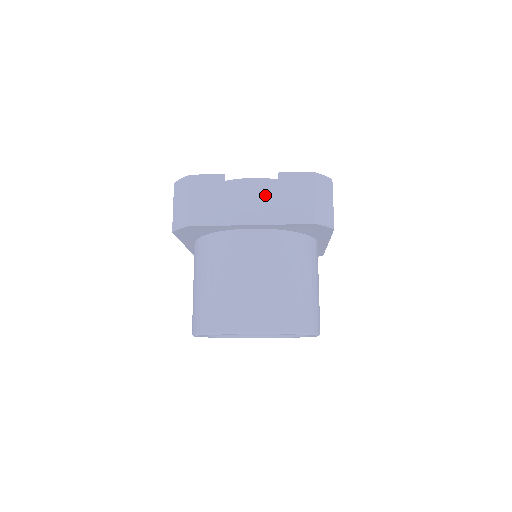
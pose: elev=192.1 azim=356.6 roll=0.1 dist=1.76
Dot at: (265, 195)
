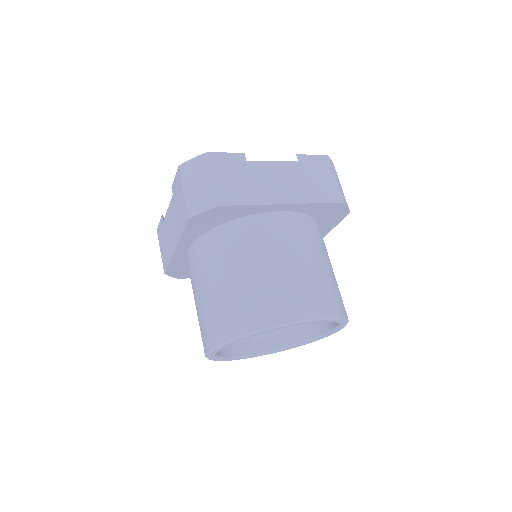
Dot at: (290, 175)
